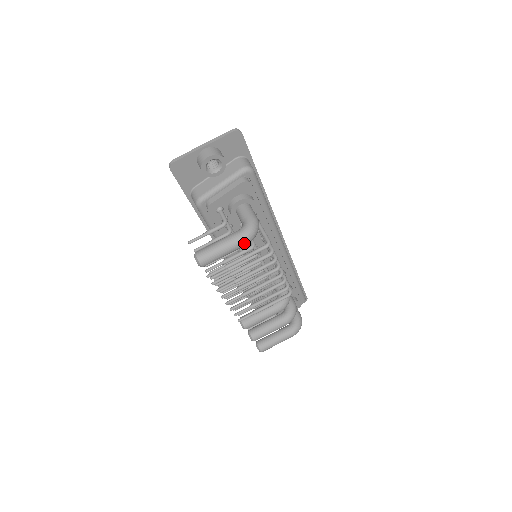
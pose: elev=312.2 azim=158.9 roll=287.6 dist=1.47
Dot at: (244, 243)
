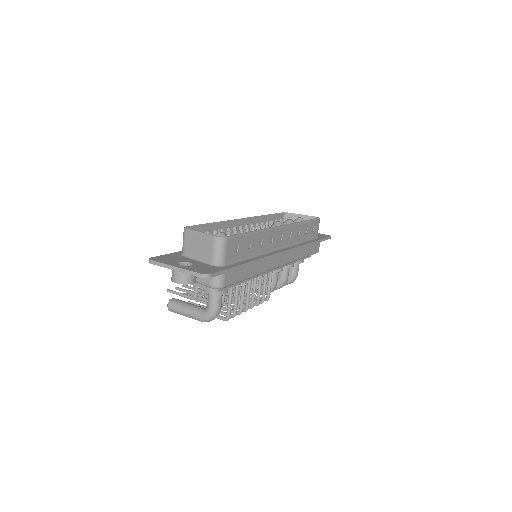
Dot at: (202, 321)
